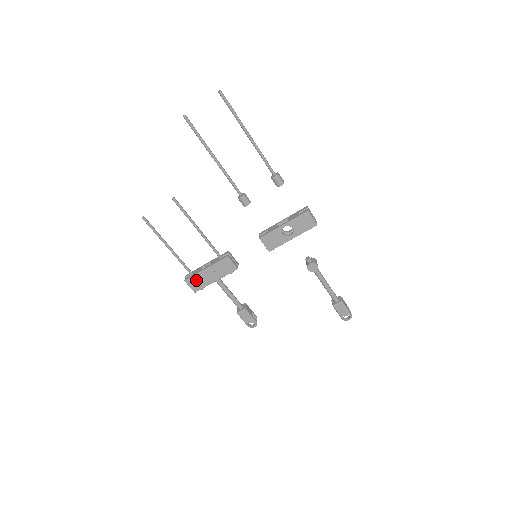
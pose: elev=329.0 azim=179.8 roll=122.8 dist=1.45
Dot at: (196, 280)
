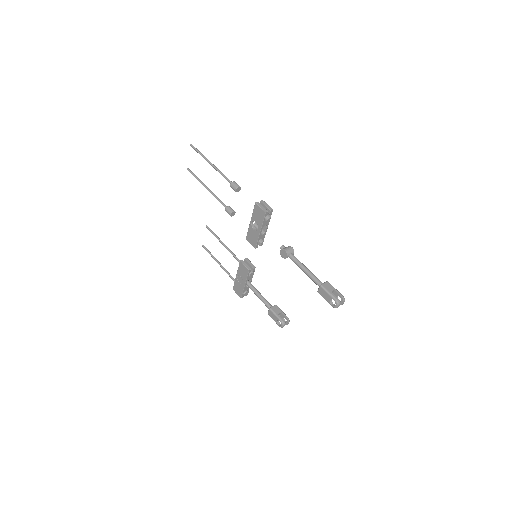
Dot at: (237, 287)
